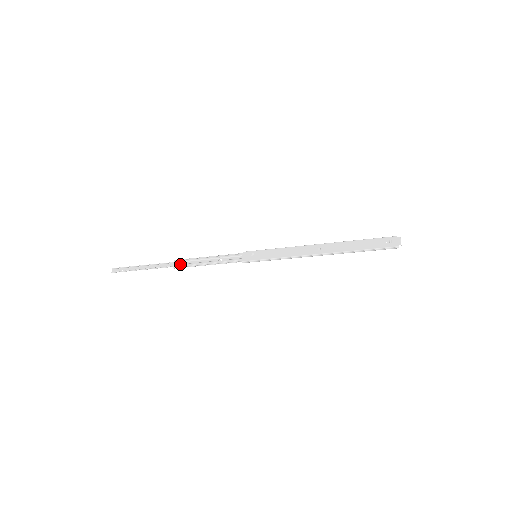
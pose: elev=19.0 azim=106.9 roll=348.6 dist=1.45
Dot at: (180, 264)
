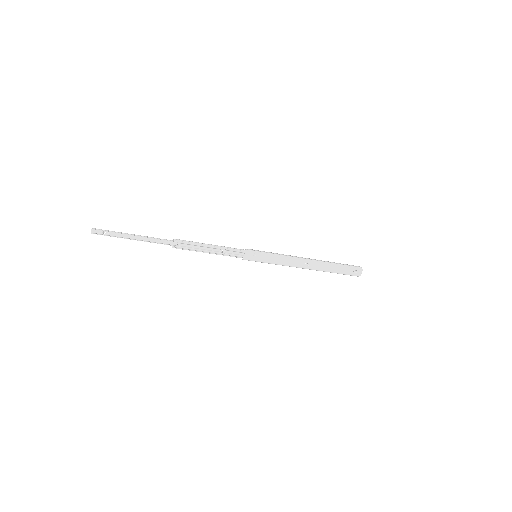
Dot at: (180, 246)
